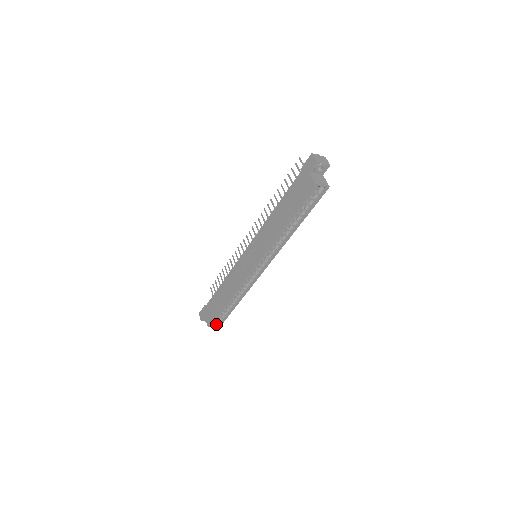
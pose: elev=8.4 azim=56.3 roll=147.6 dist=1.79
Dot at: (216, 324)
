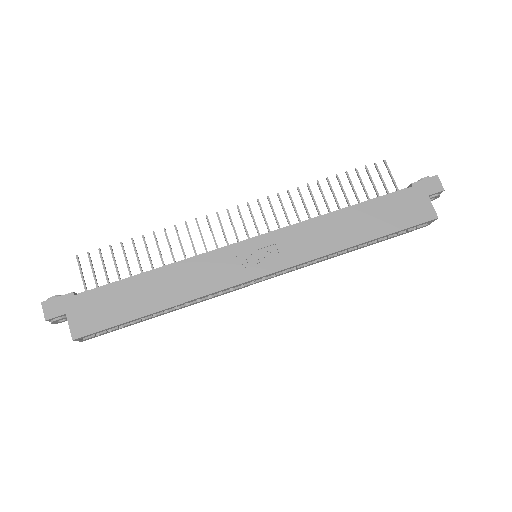
Dot at: occluded
